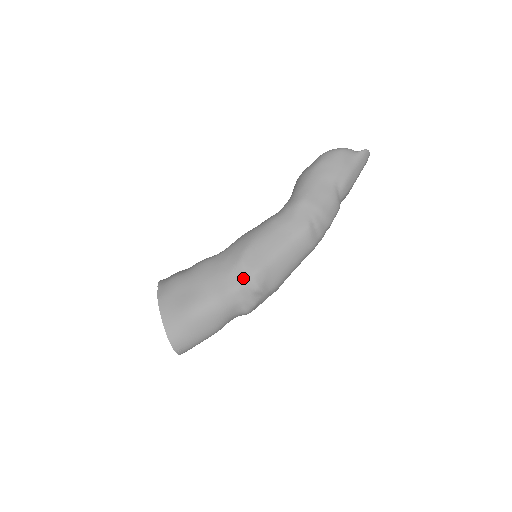
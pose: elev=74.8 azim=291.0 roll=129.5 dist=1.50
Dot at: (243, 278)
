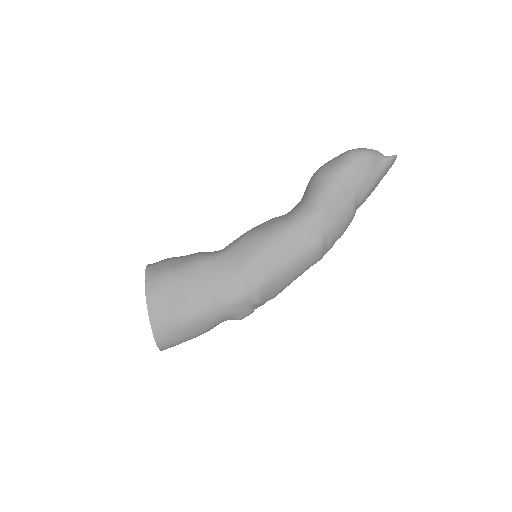
Dot at: (245, 291)
